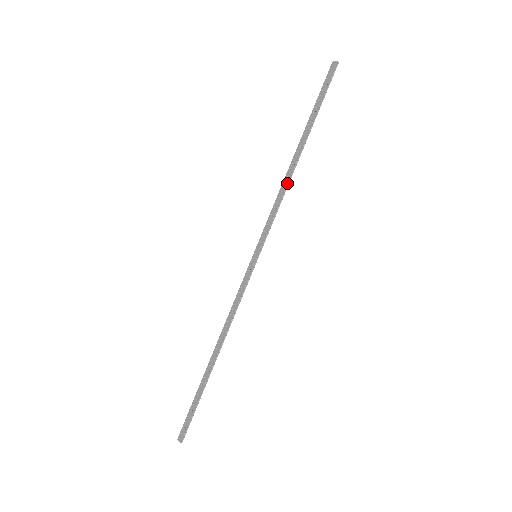
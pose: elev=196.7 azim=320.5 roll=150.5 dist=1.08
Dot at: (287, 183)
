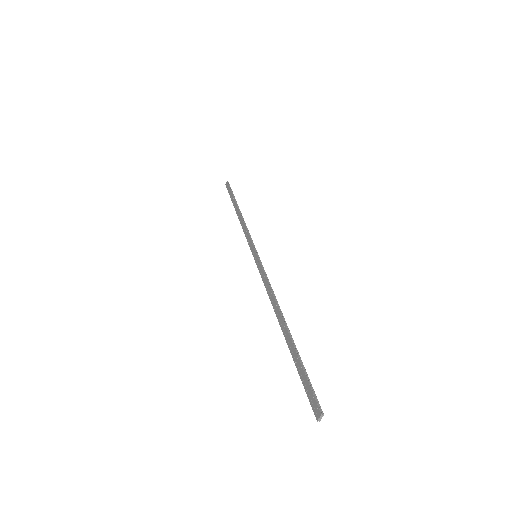
Dot at: (242, 220)
